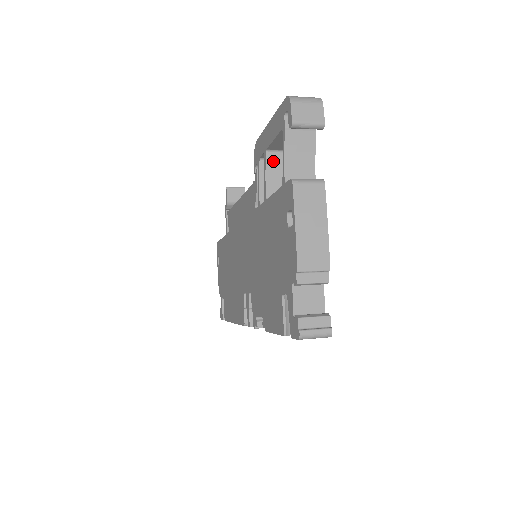
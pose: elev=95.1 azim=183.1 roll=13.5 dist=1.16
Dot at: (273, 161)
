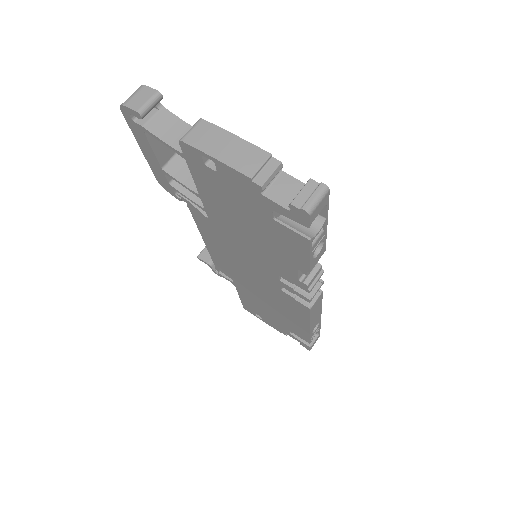
Dot at: (174, 170)
